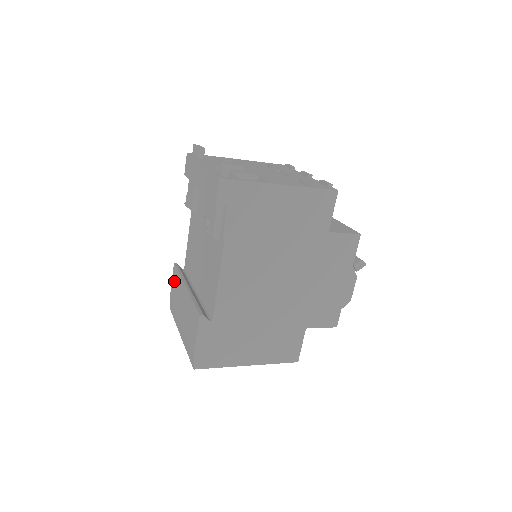
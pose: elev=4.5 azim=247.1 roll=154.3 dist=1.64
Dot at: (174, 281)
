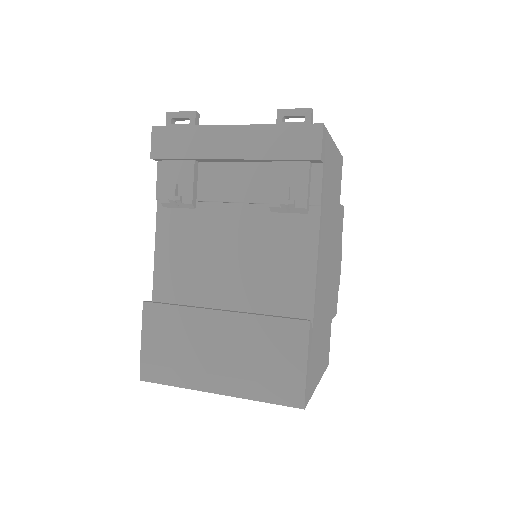
Dot at: (157, 326)
